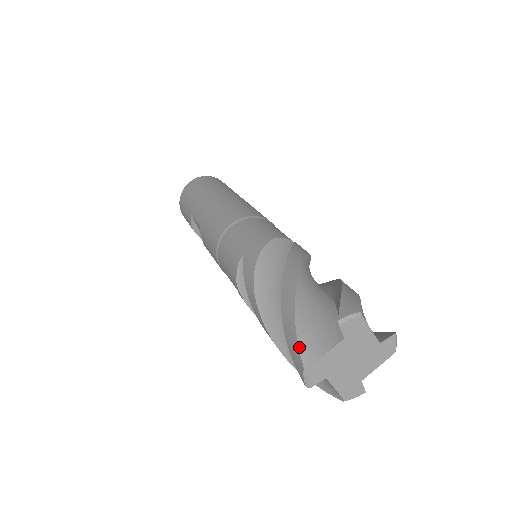
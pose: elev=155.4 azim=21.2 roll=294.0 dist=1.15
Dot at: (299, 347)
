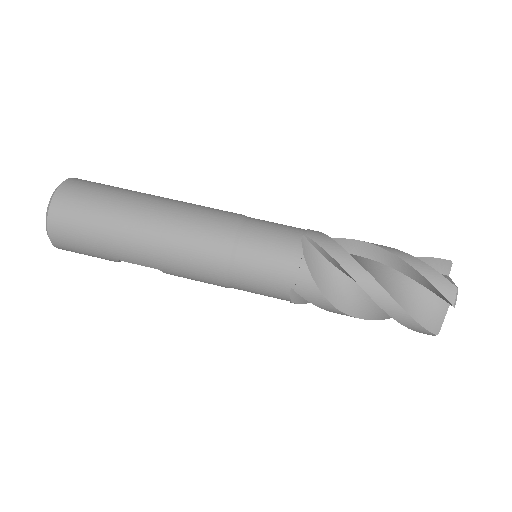
Dot at: (428, 330)
